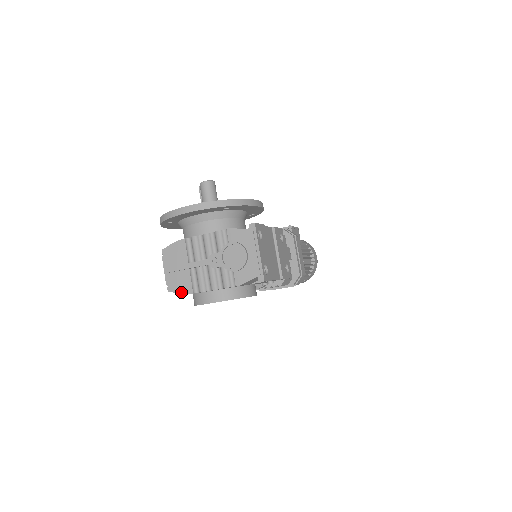
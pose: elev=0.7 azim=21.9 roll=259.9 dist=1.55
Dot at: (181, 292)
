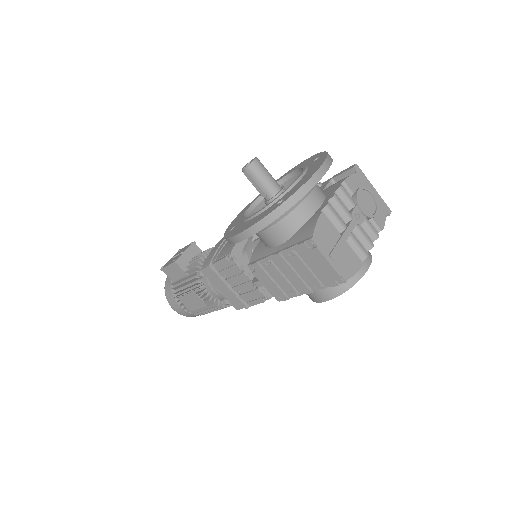
Dot at: (355, 271)
